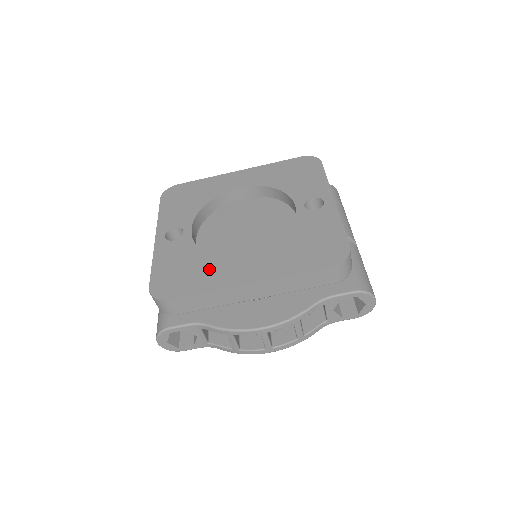
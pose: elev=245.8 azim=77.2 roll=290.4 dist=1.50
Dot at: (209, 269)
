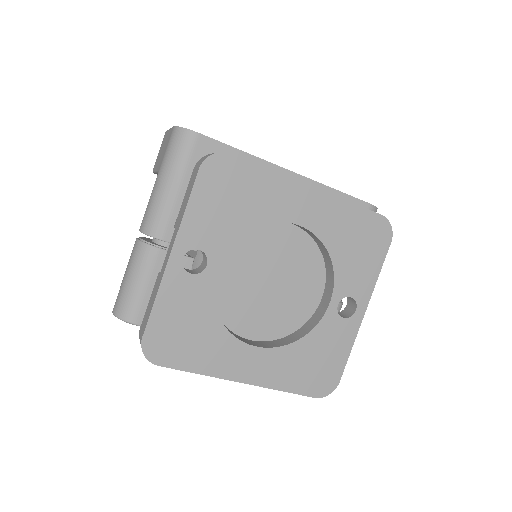
Dot at: (214, 345)
